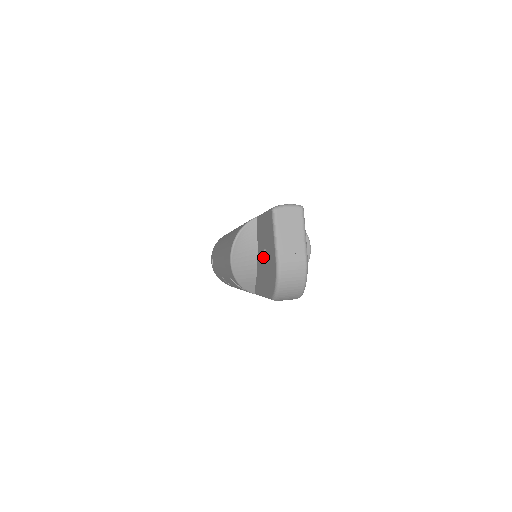
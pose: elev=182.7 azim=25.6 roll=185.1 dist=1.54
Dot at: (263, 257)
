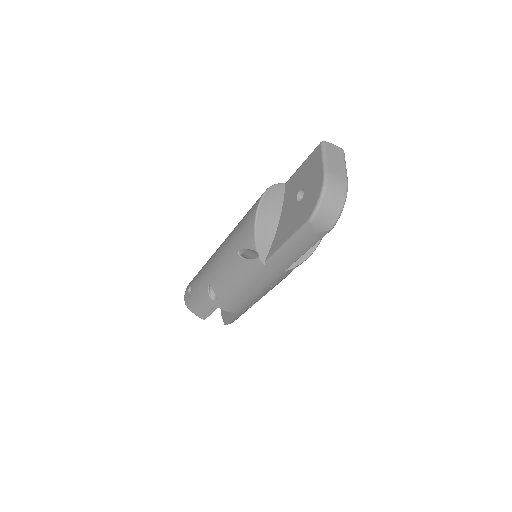
Dot at: (295, 201)
